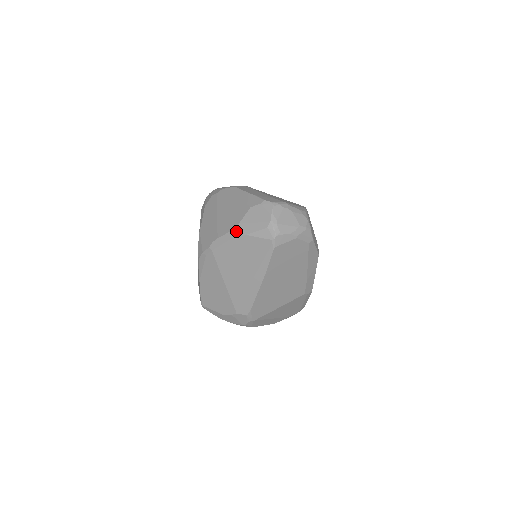
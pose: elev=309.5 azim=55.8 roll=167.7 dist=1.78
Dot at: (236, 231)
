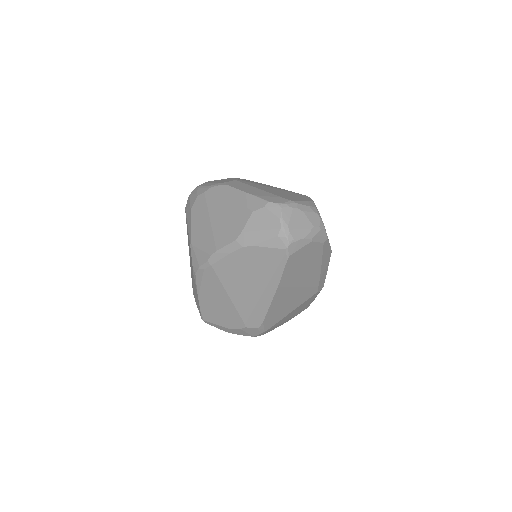
Dot at: (239, 242)
